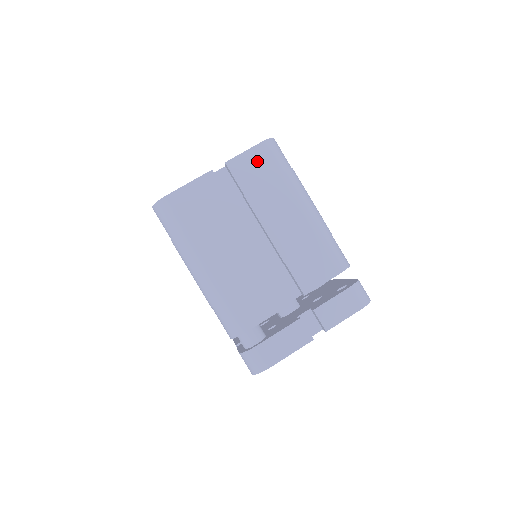
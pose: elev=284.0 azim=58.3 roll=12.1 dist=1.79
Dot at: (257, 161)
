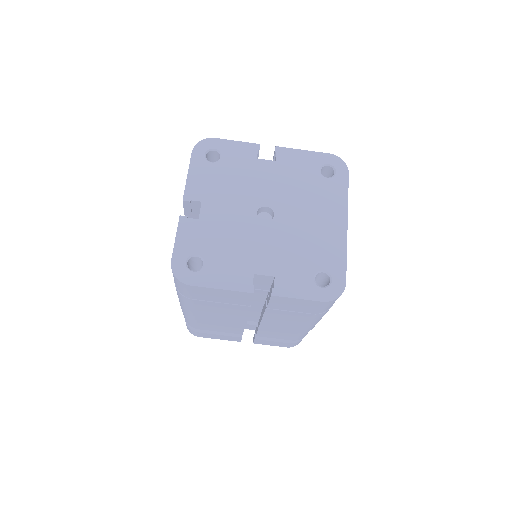
Dot at: (303, 305)
